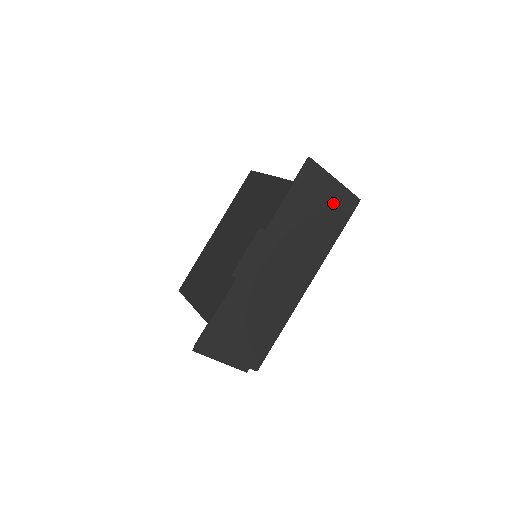
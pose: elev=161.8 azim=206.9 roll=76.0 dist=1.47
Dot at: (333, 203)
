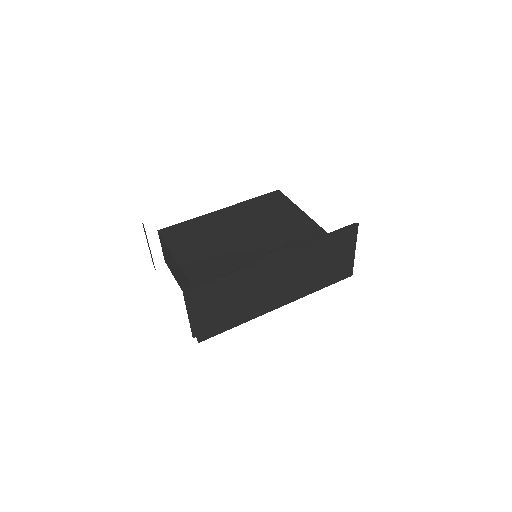
Dot at: (340, 264)
